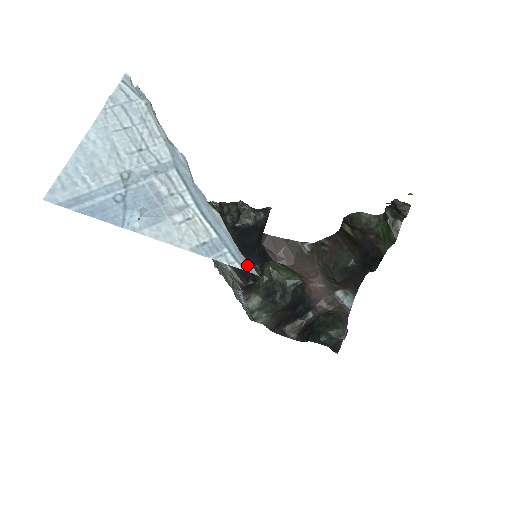
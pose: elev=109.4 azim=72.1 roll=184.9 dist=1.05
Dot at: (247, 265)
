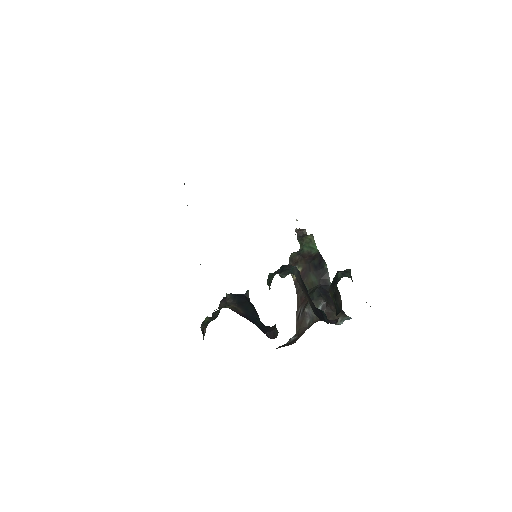
Dot at: occluded
